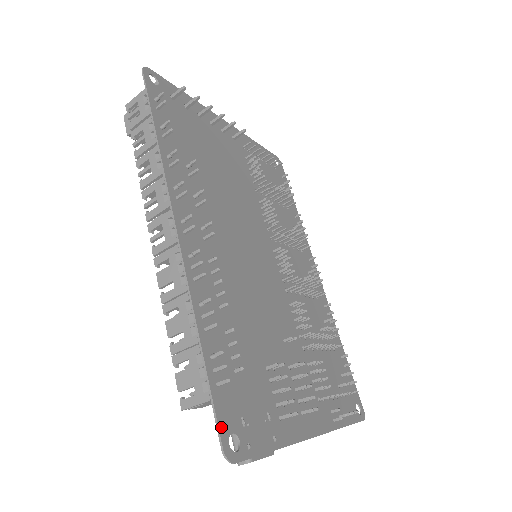
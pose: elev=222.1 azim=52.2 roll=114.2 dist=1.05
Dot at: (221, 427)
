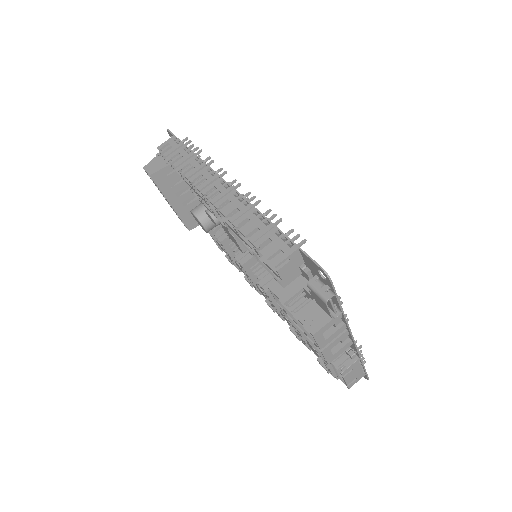
Dot at: (313, 260)
